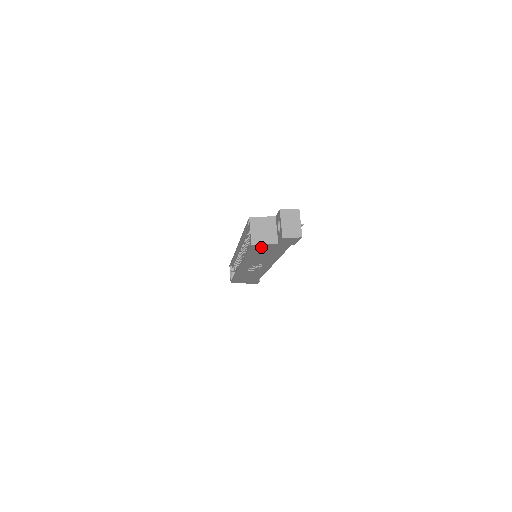
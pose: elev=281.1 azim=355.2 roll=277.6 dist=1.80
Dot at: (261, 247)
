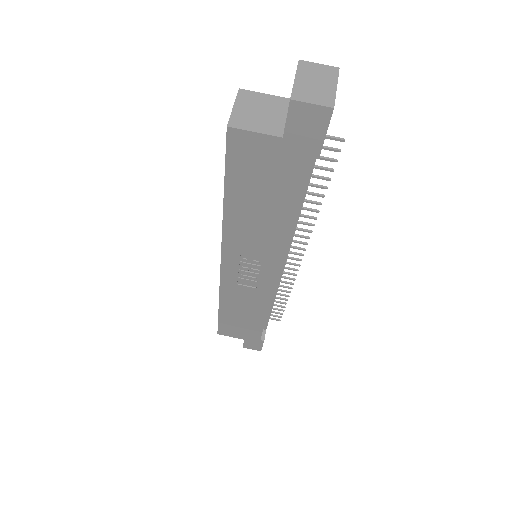
Dot at: (249, 151)
